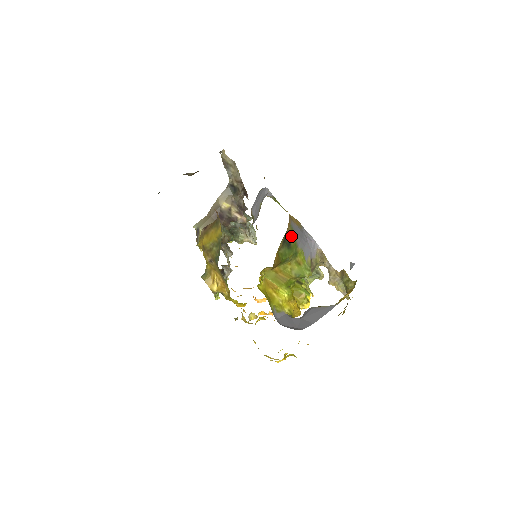
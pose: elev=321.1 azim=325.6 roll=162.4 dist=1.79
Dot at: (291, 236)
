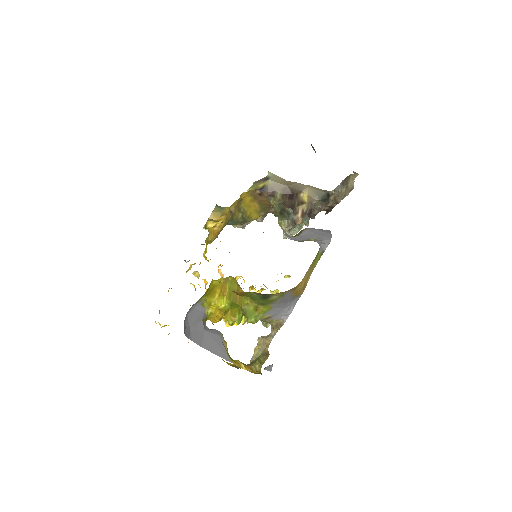
Dot at: (275, 297)
